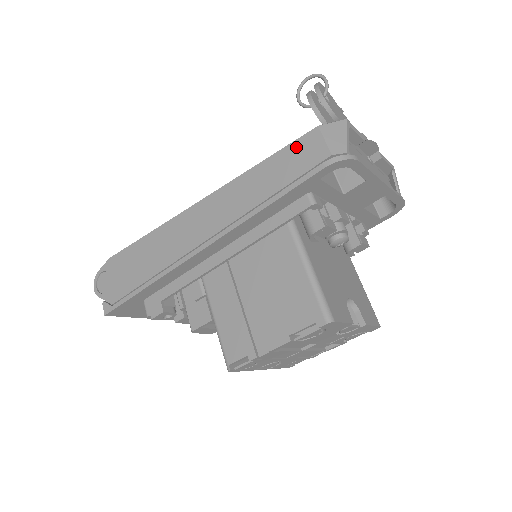
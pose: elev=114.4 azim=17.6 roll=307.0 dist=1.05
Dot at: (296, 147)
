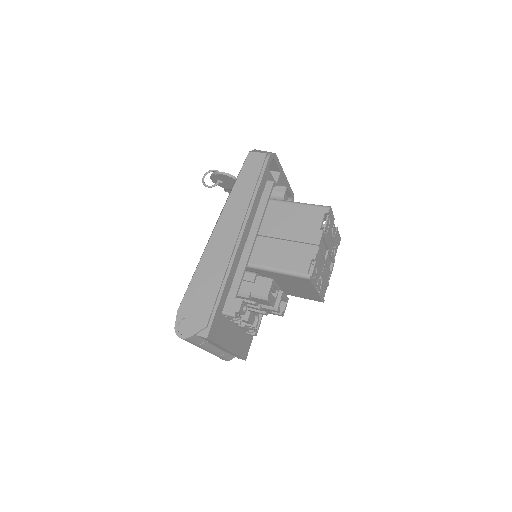
Dot at: (247, 165)
